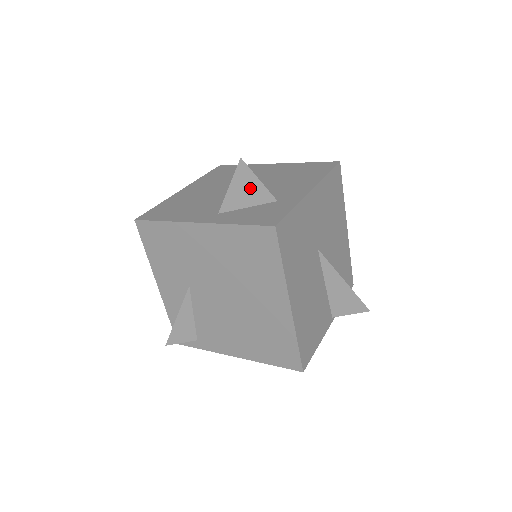
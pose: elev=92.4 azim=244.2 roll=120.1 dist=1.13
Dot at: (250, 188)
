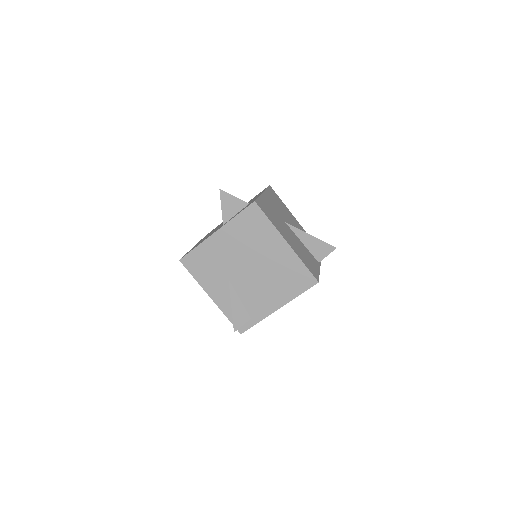
Dot at: (232, 203)
